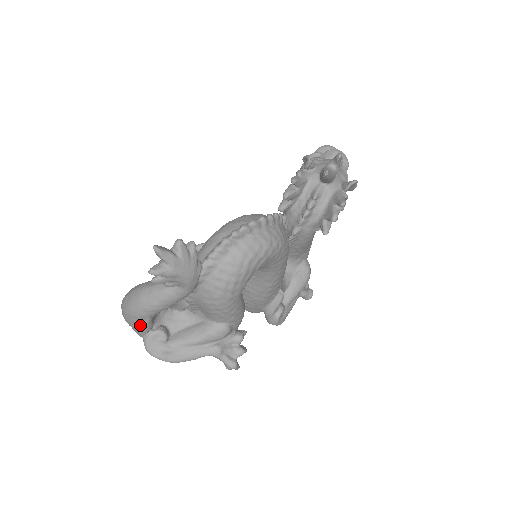
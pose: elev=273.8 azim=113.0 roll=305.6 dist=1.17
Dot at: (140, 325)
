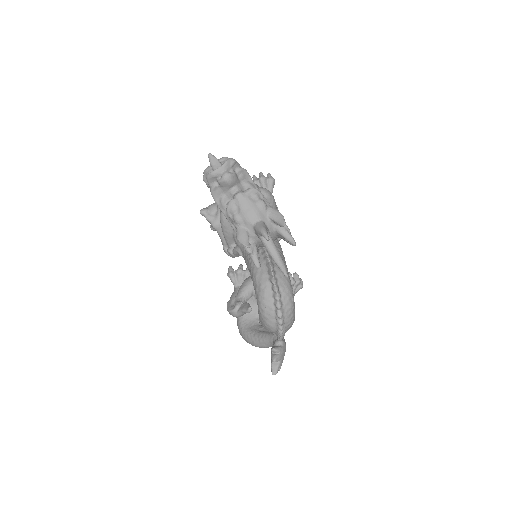
Dot at: occluded
